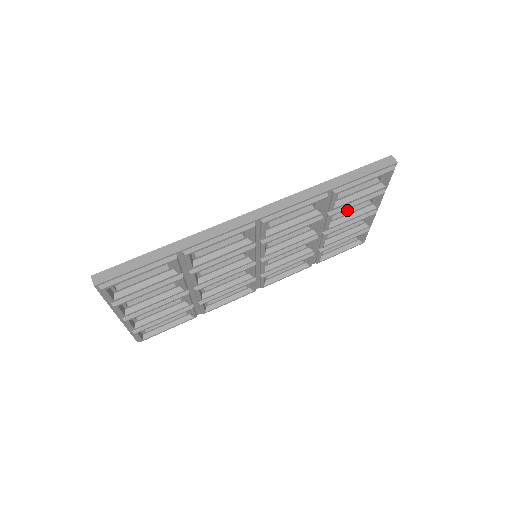
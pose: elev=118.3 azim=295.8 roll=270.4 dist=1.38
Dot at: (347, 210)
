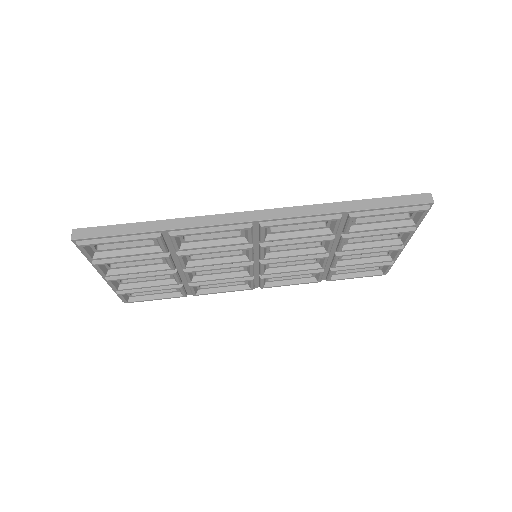
Dot at: (368, 237)
